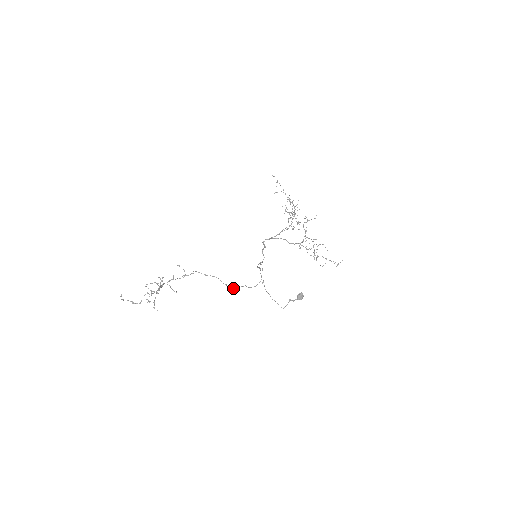
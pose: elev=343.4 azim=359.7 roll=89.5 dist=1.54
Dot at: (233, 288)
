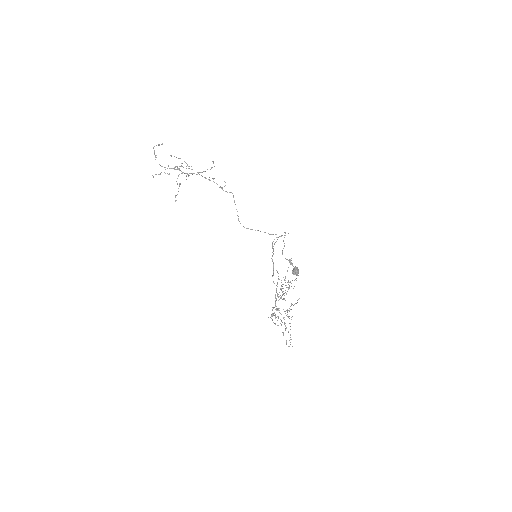
Dot at: (243, 226)
